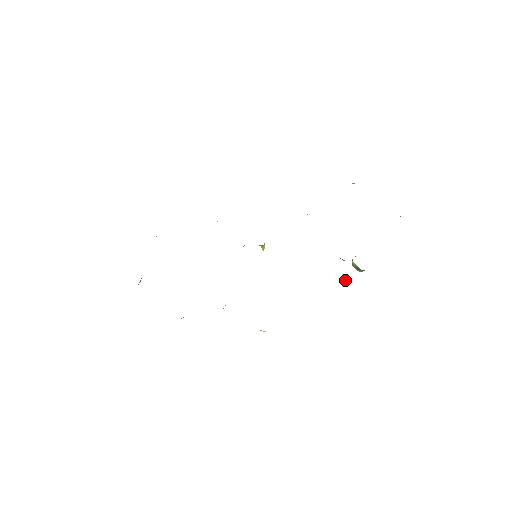
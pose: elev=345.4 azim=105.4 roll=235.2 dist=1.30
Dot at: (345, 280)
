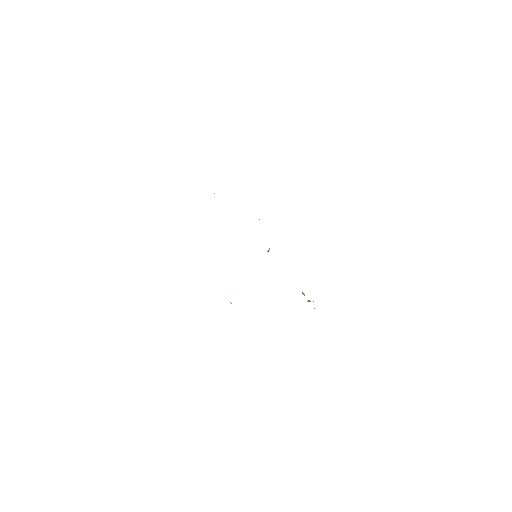
Dot at: occluded
